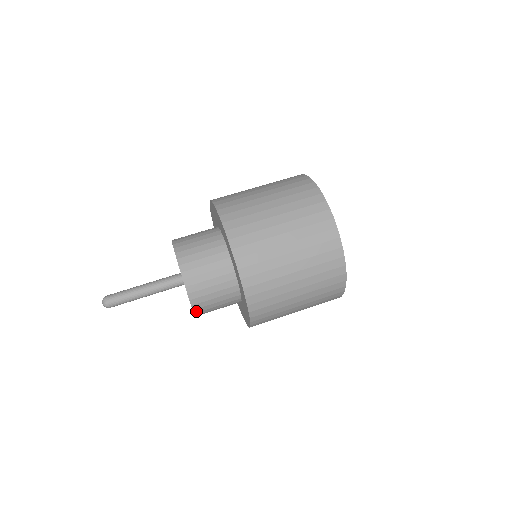
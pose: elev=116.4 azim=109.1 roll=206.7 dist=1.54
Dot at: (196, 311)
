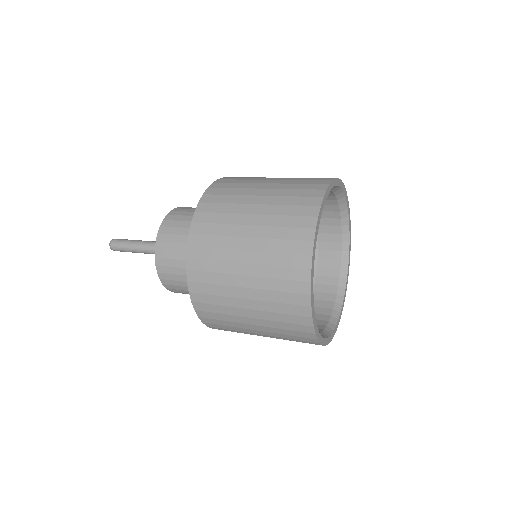
Dot at: (158, 262)
